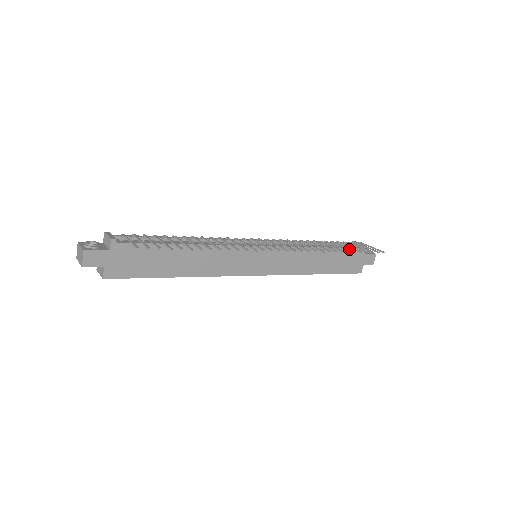
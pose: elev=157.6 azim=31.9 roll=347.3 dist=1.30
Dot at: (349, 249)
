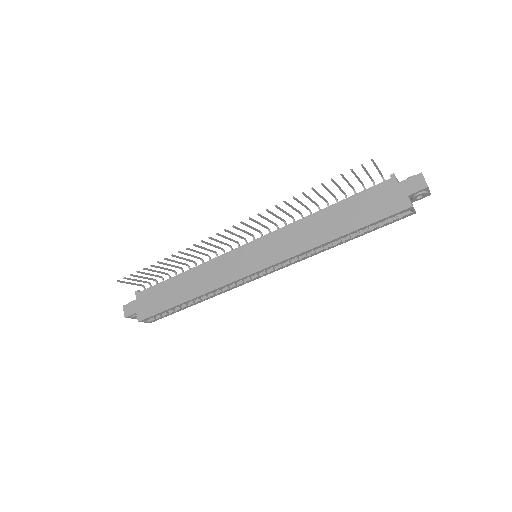
Dot at: occluded
